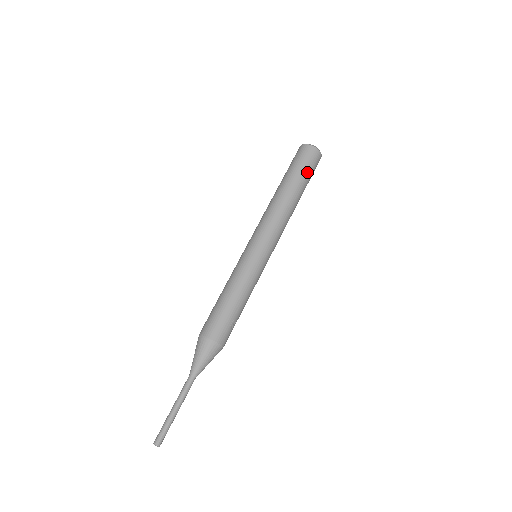
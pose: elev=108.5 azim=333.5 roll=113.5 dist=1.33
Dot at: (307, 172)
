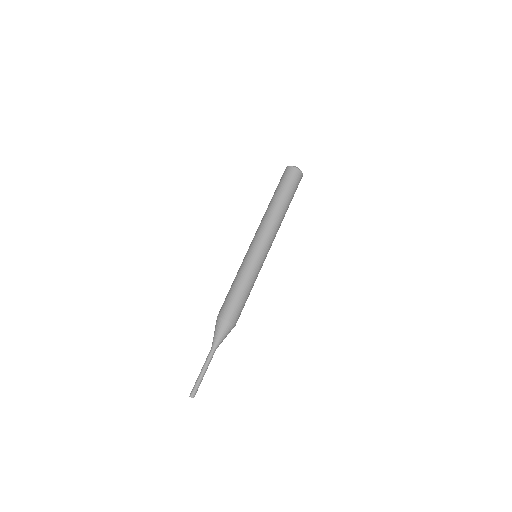
Dot at: (294, 191)
